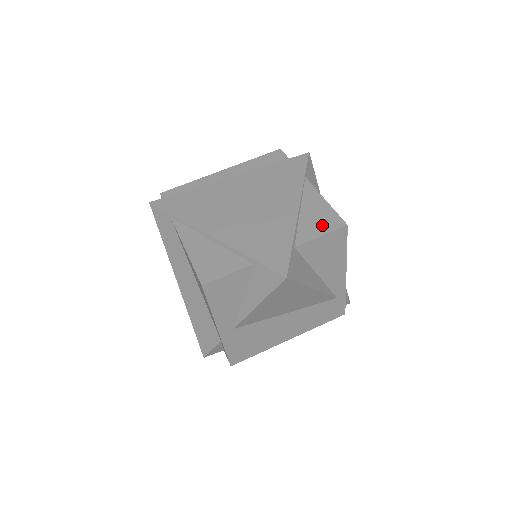
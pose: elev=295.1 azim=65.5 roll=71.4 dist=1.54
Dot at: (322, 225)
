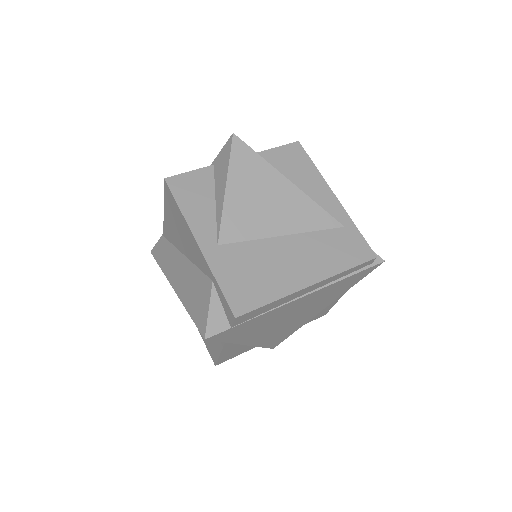
Dot at: occluded
